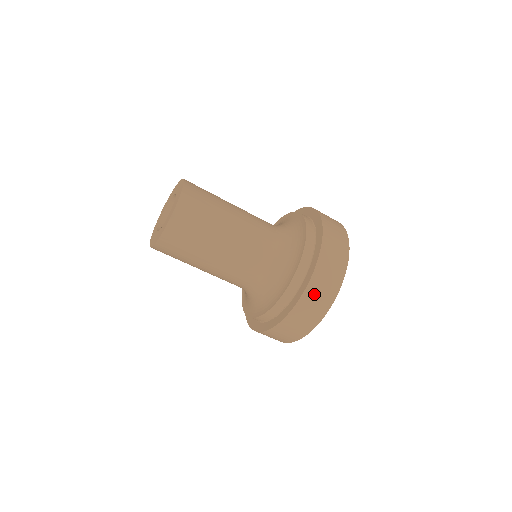
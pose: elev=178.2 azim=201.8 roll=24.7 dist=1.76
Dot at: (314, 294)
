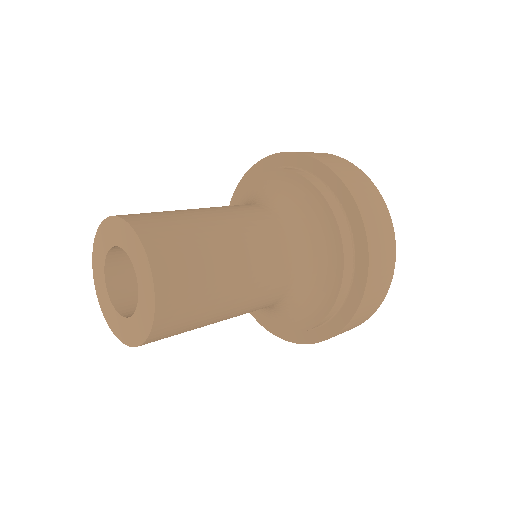
Dot at: occluded
